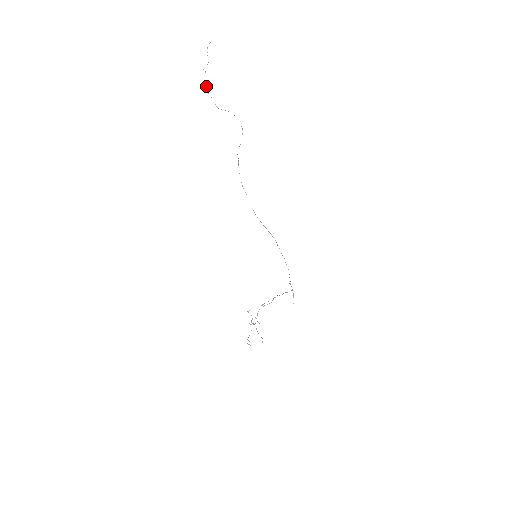
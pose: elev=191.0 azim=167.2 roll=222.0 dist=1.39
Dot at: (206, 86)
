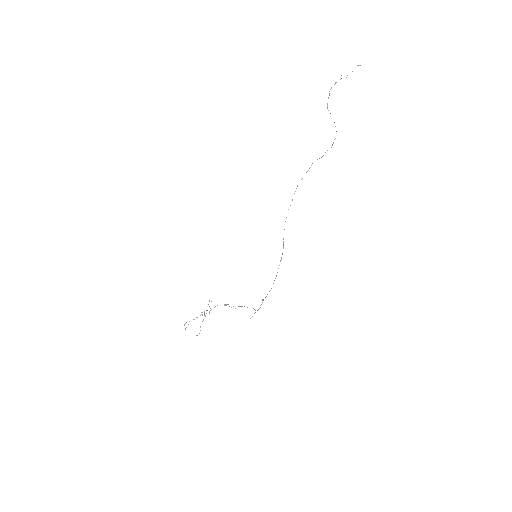
Dot at: occluded
